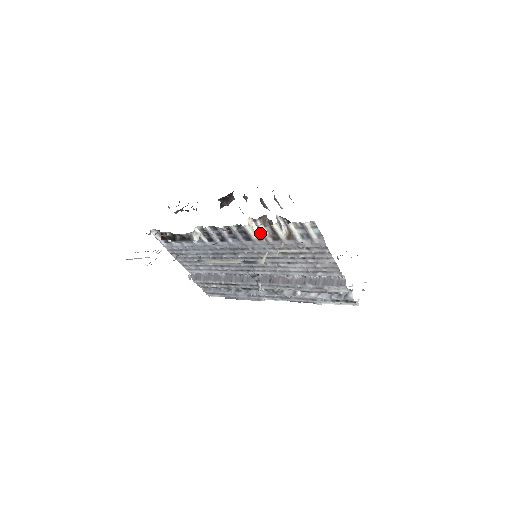
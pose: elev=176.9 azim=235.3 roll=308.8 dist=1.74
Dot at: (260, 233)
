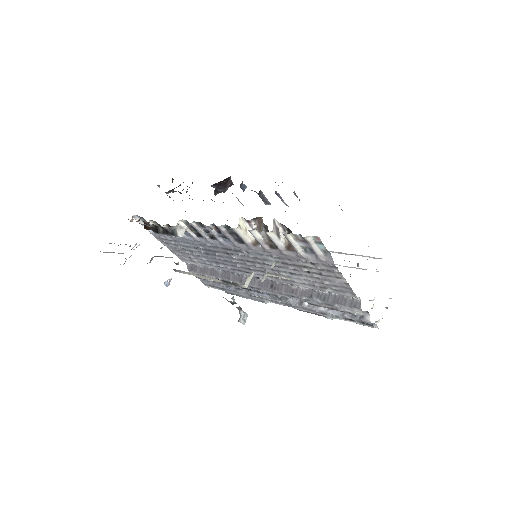
Dot at: occluded
